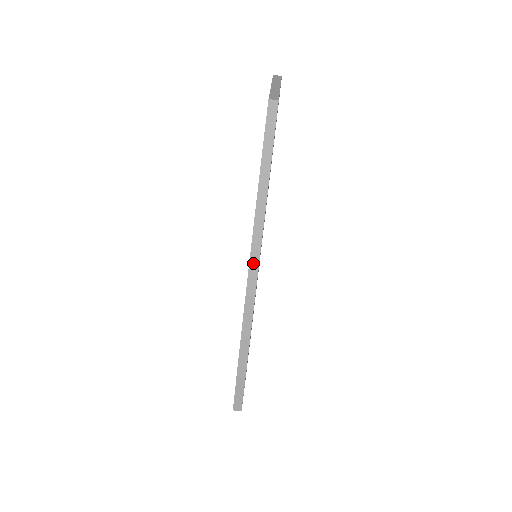
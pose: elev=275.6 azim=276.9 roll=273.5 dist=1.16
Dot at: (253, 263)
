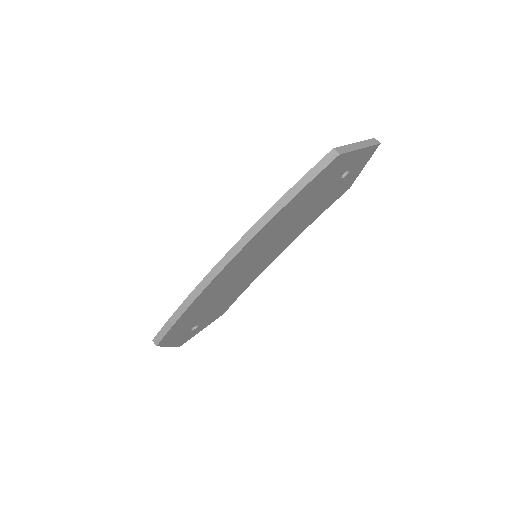
Dot at: (232, 252)
